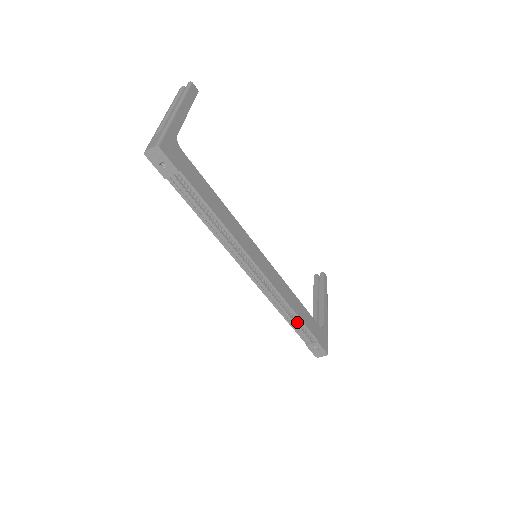
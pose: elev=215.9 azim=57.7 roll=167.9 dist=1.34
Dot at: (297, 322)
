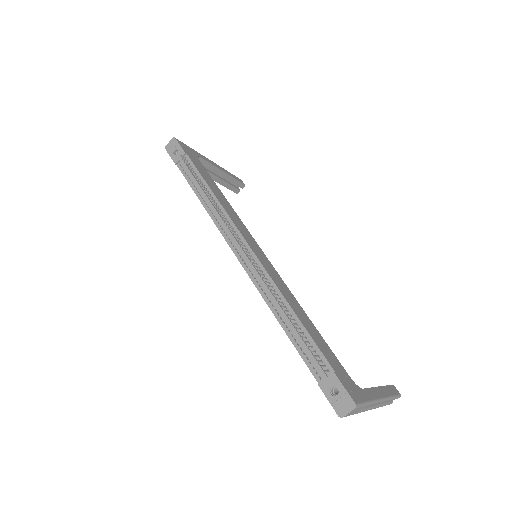
Dot at: (297, 328)
